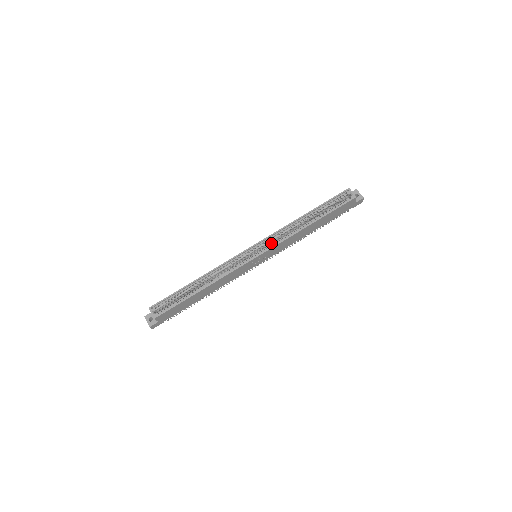
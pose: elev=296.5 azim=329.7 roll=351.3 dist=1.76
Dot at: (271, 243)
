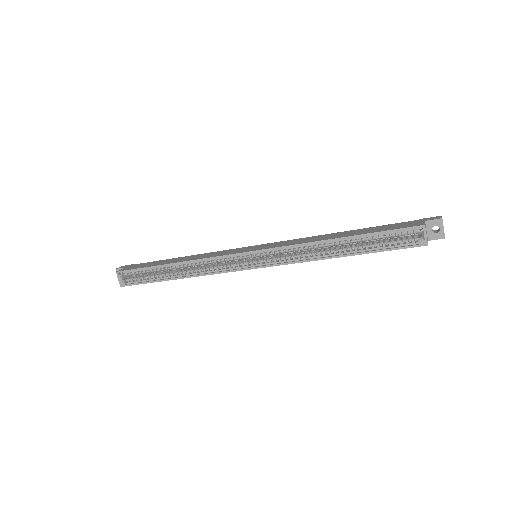
Dot at: (278, 253)
